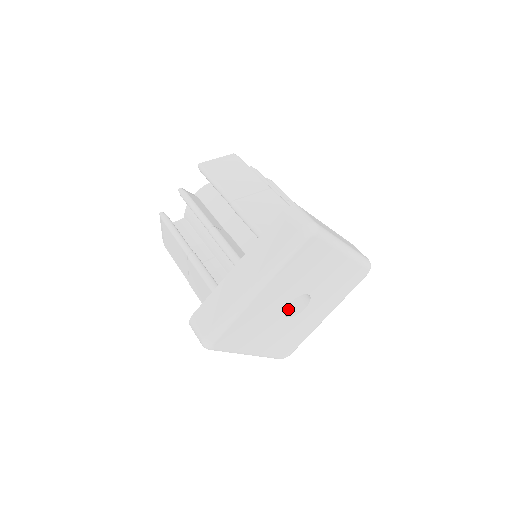
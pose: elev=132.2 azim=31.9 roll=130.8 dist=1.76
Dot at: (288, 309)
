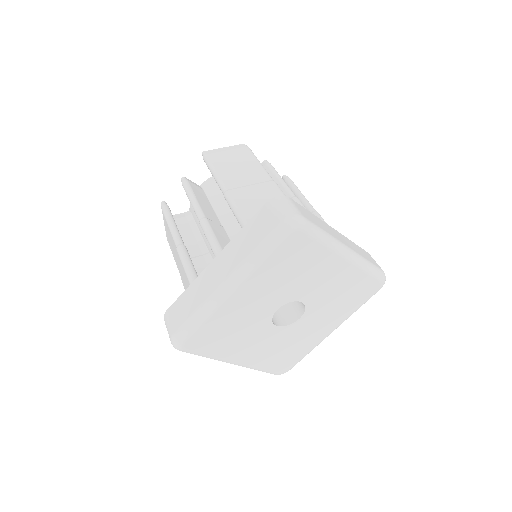
Dot at: (281, 317)
